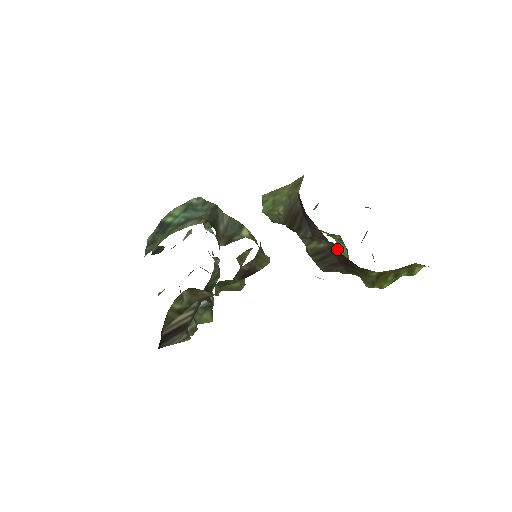
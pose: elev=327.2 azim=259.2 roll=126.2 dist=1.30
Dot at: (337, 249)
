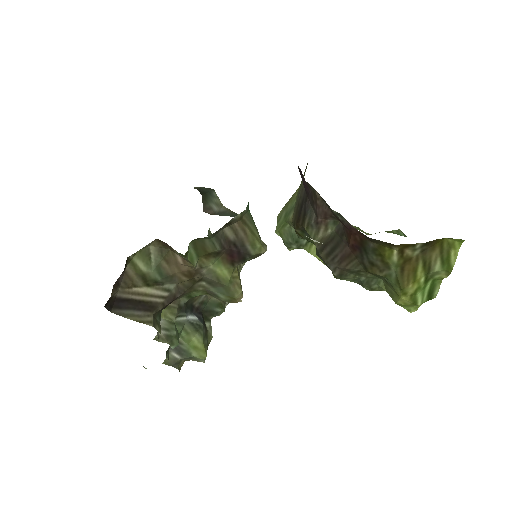
Dot at: (345, 227)
